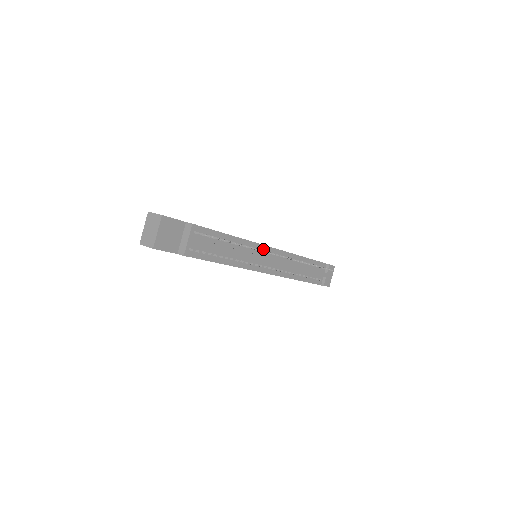
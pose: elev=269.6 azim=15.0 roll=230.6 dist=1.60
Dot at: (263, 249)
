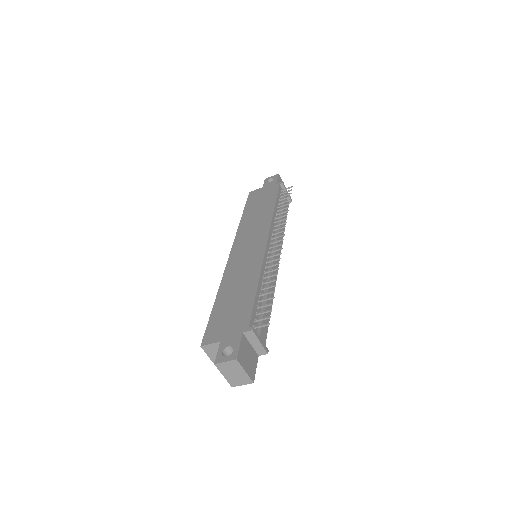
Dot at: (267, 253)
